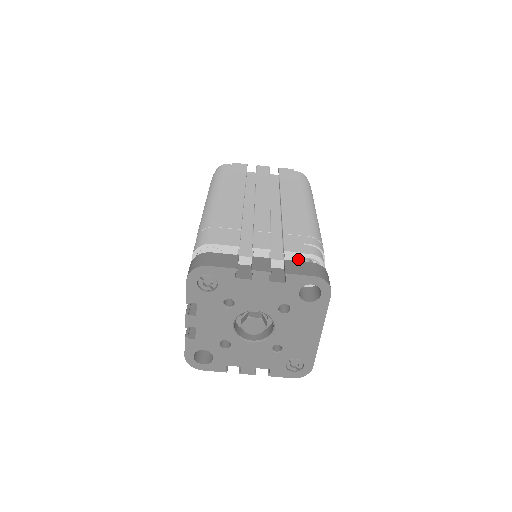
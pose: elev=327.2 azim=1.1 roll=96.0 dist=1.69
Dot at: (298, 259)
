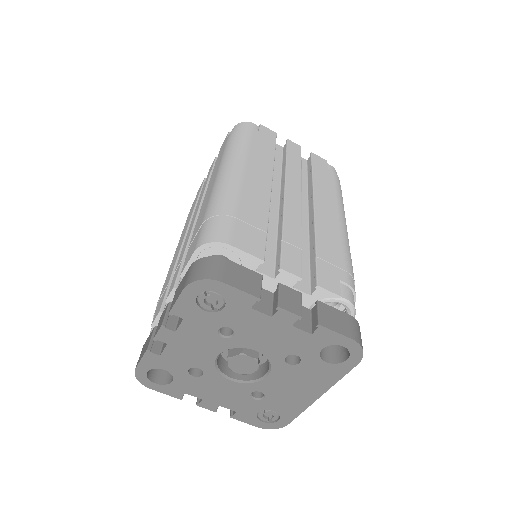
Dot at: (329, 300)
